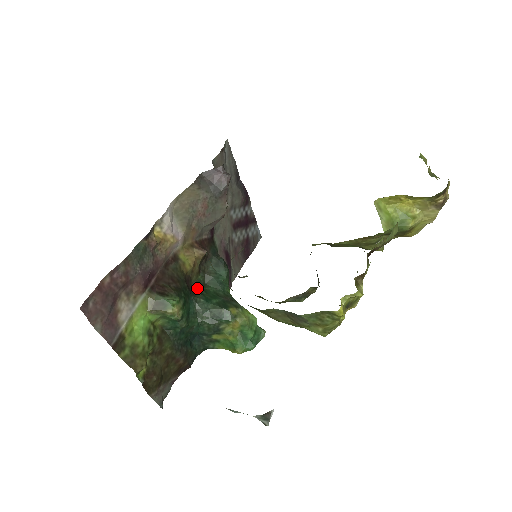
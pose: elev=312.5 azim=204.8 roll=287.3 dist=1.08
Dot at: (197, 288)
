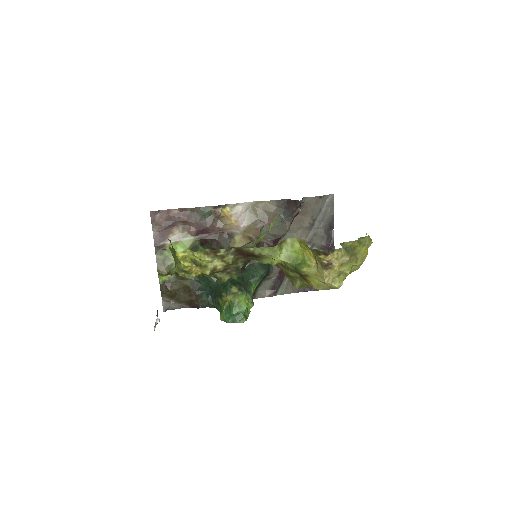
Dot at: occluded
